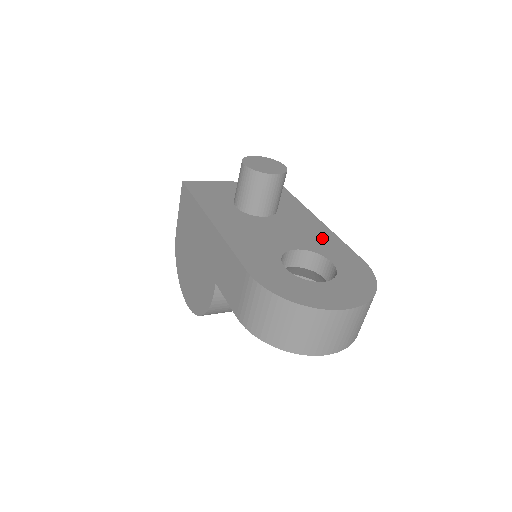
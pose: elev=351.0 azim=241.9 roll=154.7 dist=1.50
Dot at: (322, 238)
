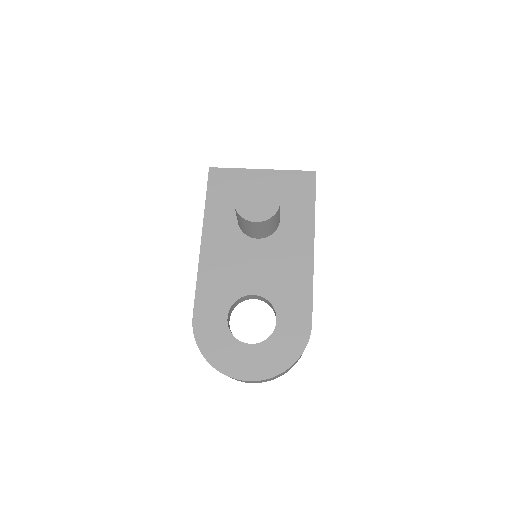
Dot at: (293, 282)
